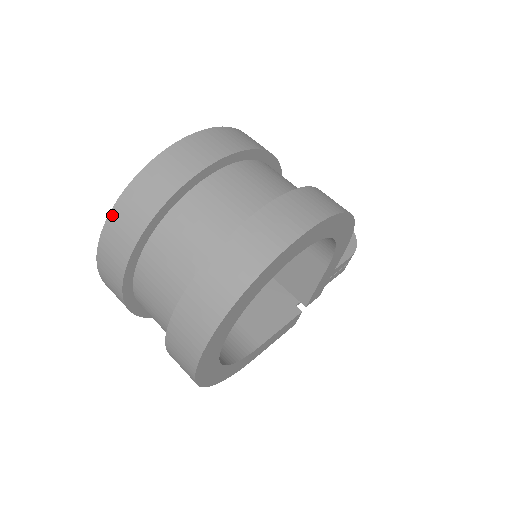
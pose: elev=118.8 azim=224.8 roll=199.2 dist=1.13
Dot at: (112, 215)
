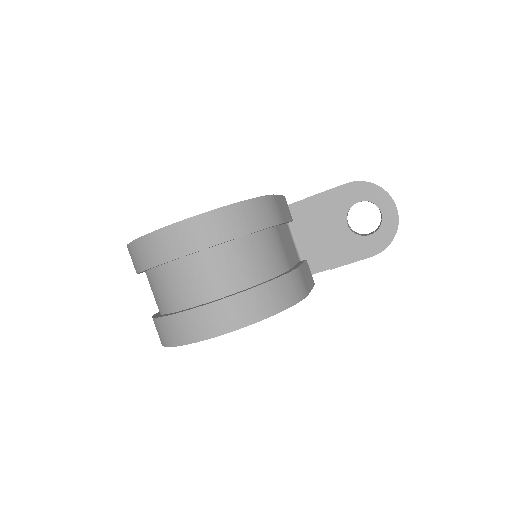
Dot at: occluded
